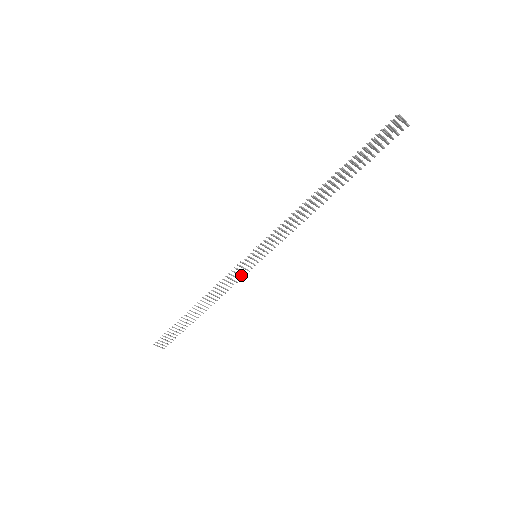
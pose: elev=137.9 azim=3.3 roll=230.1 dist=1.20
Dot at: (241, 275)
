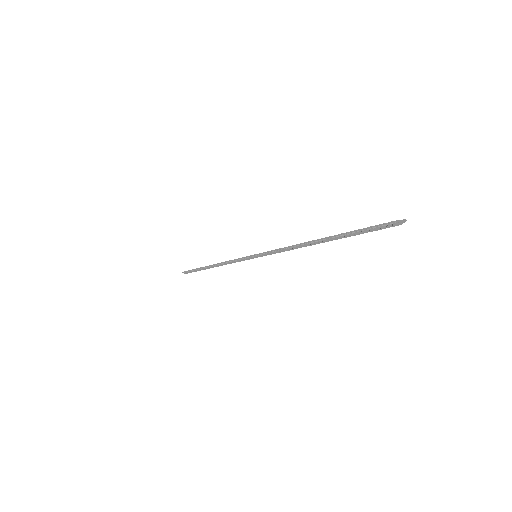
Dot at: occluded
